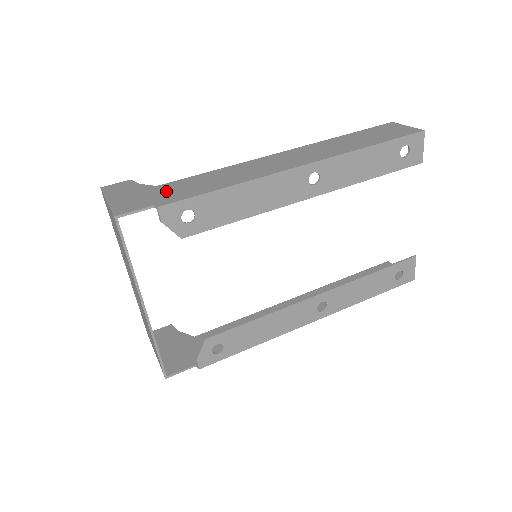
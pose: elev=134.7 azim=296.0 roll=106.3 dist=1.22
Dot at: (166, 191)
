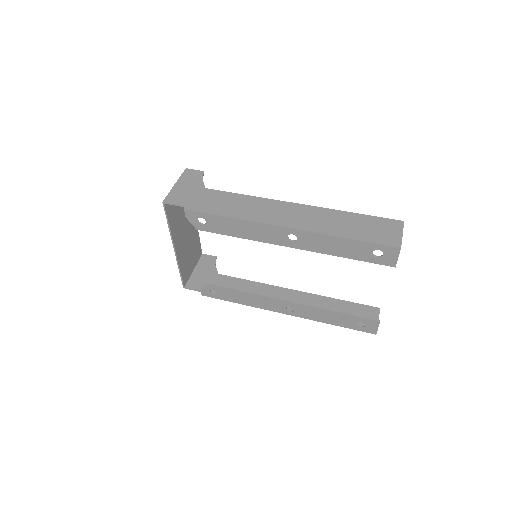
Dot at: (203, 197)
